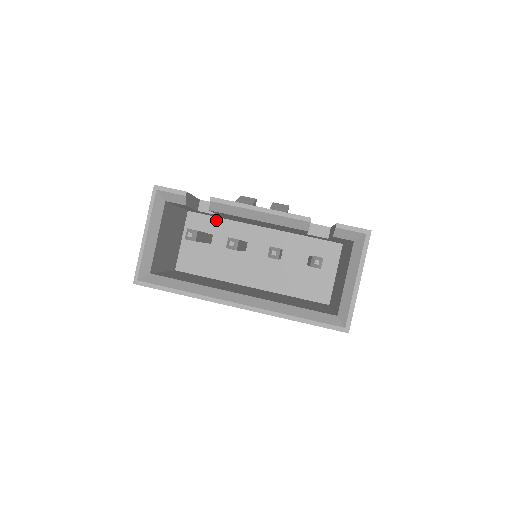
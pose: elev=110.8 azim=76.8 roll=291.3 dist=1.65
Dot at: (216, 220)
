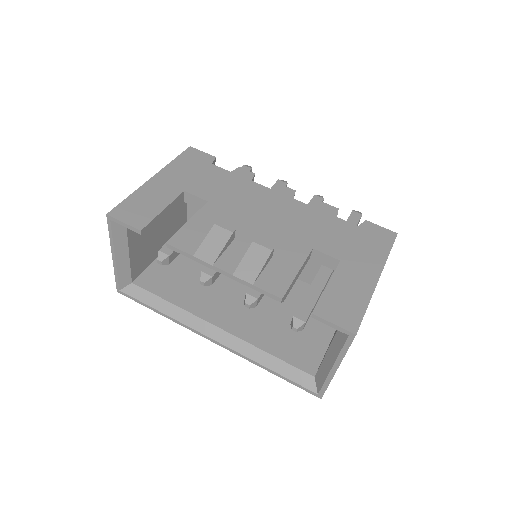
Dot at: occluded
